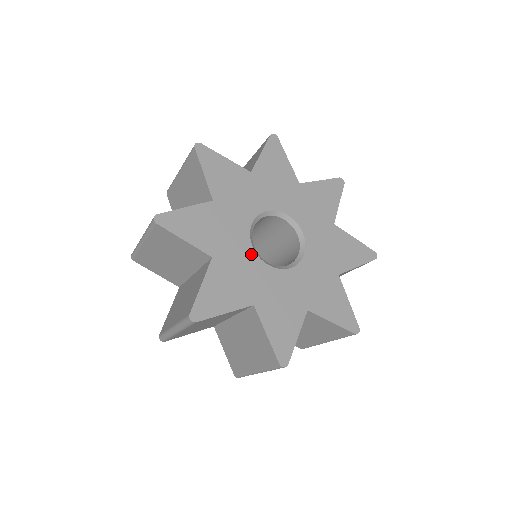
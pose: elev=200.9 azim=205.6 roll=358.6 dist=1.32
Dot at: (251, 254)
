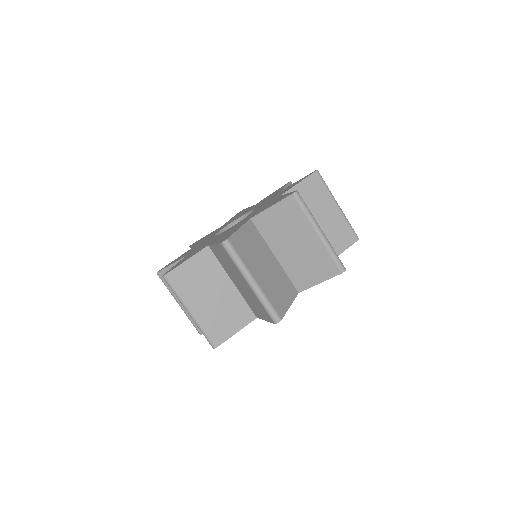
Dot at: occluded
